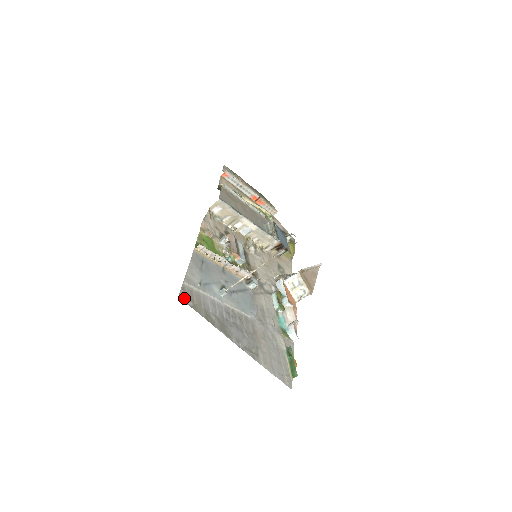
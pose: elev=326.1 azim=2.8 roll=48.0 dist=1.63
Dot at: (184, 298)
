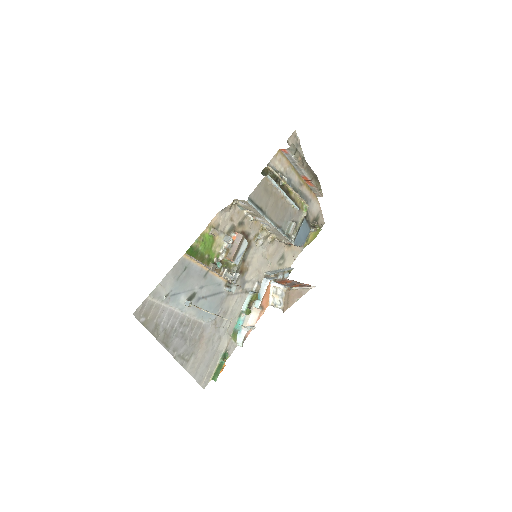
Dot at: (139, 314)
